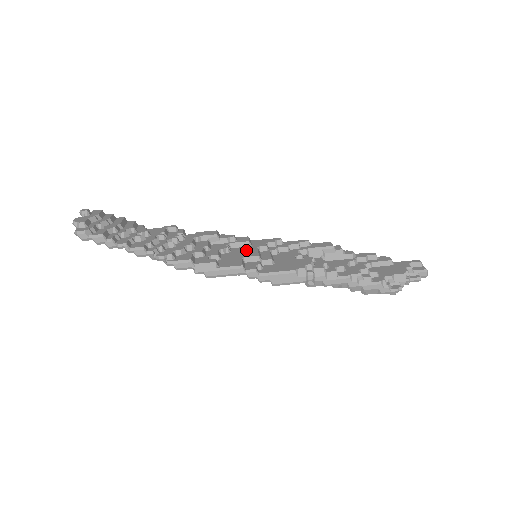
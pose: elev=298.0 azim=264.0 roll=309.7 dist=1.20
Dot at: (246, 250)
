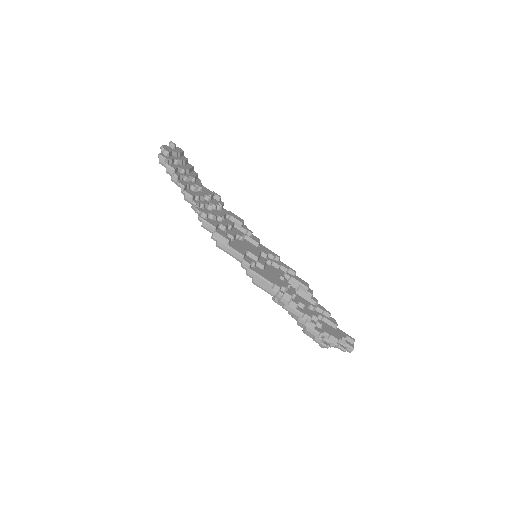
Dot at: (253, 247)
